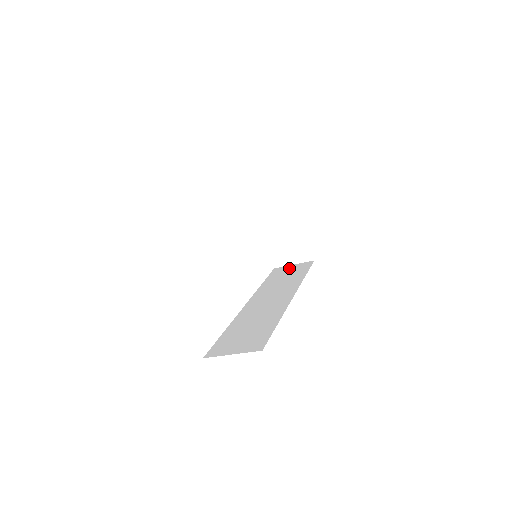
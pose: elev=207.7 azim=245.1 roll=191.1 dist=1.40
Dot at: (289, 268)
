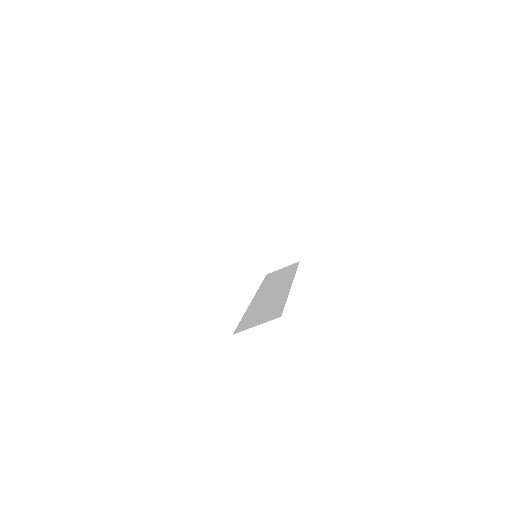
Dot at: (280, 271)
